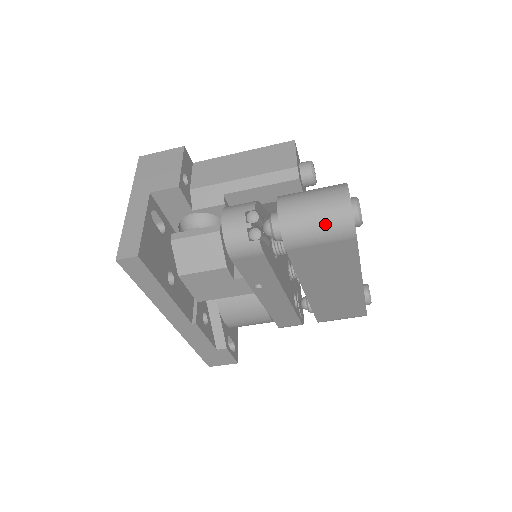
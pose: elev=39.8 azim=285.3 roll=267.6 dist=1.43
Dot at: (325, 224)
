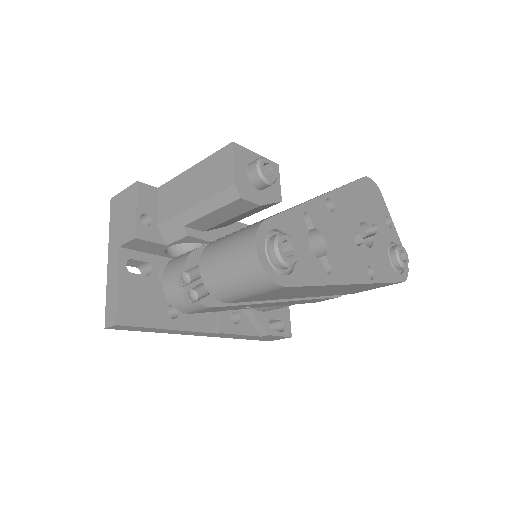
Dot at: (244, 284)
